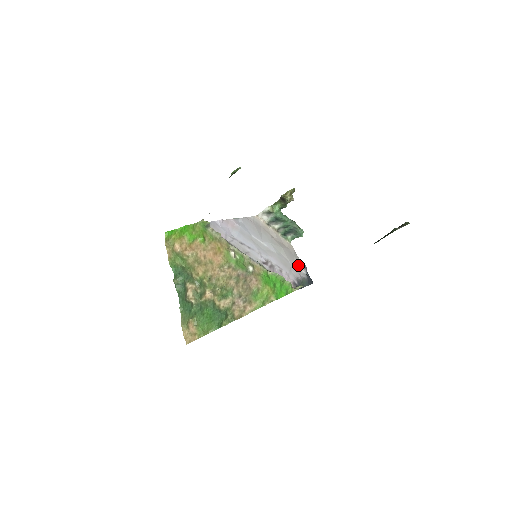
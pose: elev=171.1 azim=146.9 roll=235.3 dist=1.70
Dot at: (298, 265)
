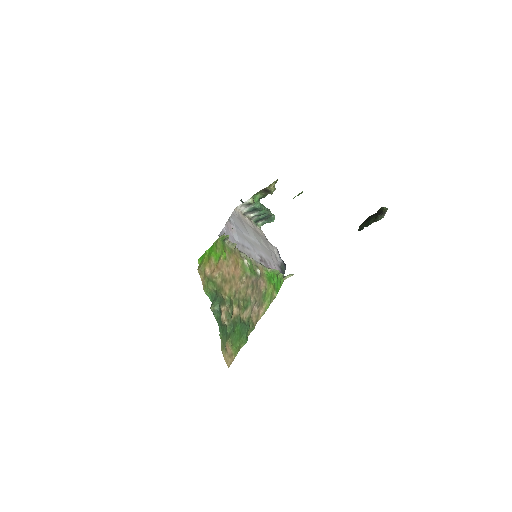
Dot at: (273, 251)
